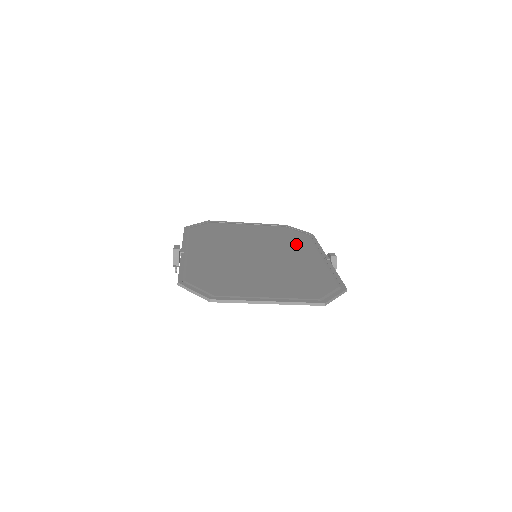
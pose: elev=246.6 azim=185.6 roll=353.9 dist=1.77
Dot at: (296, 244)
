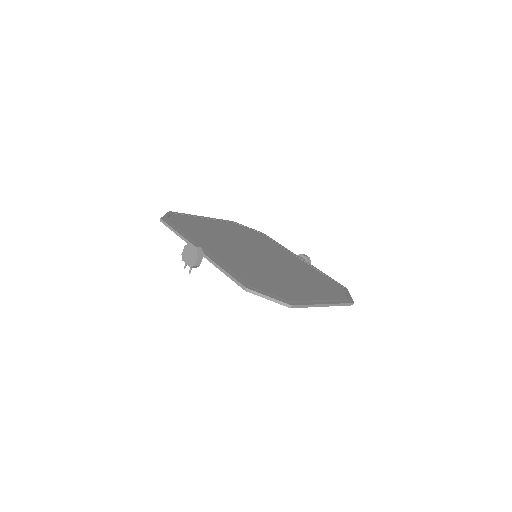
Dot at: (267, 243)
